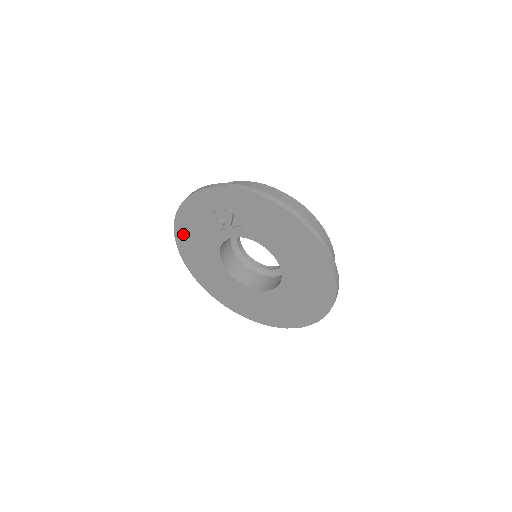
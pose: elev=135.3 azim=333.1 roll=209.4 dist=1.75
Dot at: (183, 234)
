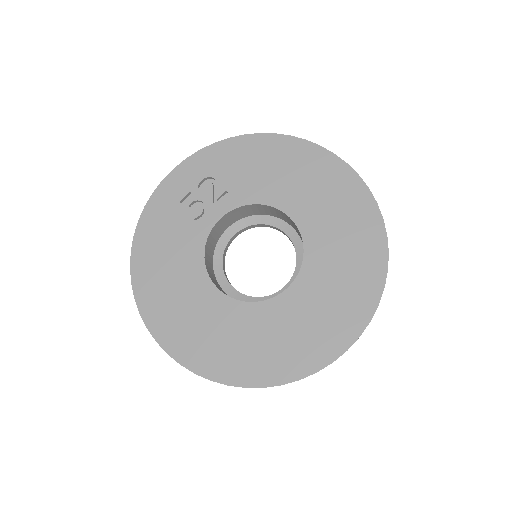
Dot at: (145, 267)
